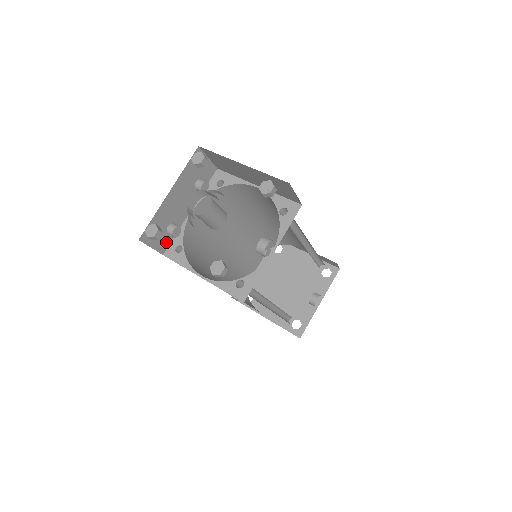
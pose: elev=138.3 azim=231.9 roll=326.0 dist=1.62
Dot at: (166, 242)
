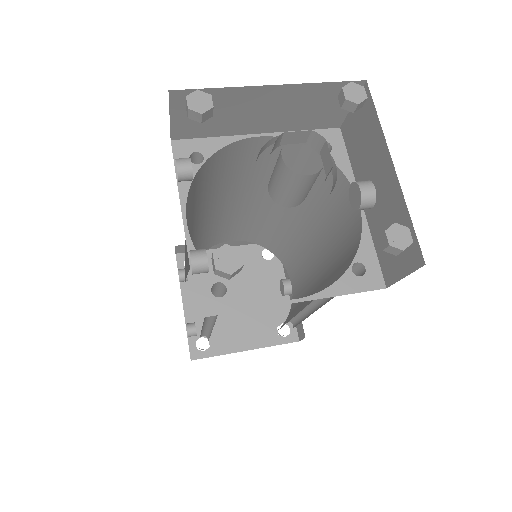
Dot at: occluded
